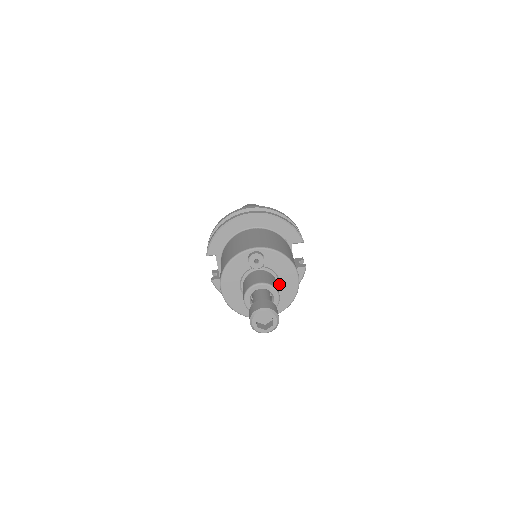
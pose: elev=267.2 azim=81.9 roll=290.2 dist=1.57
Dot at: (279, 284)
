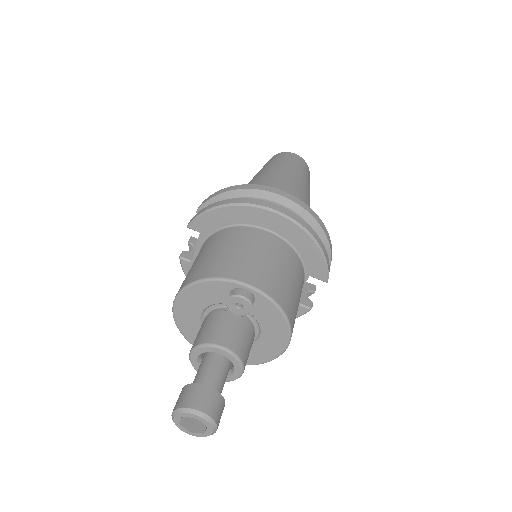
Dot at: (257, 339)
